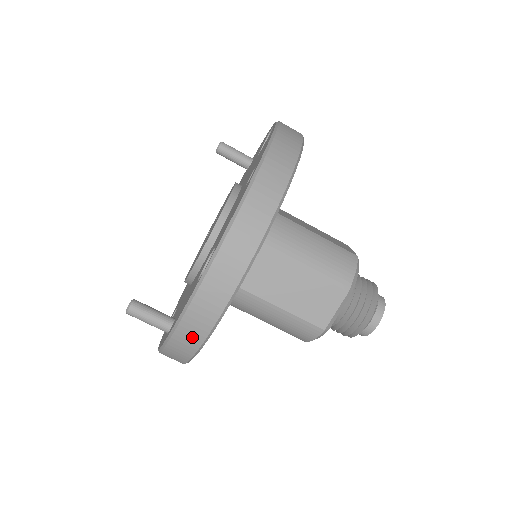
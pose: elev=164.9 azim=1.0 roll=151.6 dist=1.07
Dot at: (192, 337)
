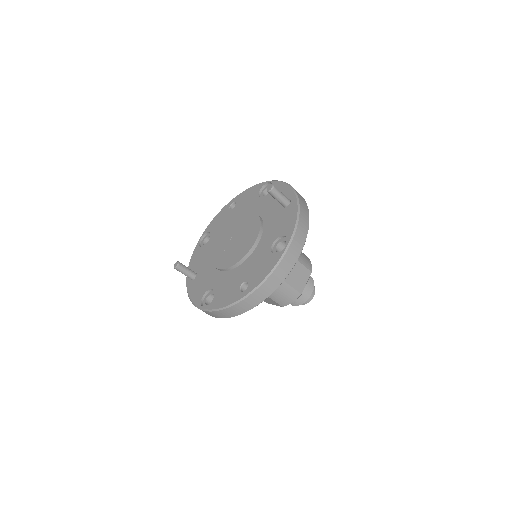
Dot at: occluded
